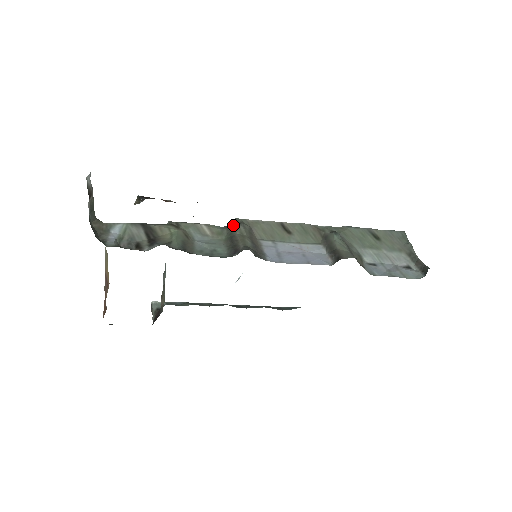
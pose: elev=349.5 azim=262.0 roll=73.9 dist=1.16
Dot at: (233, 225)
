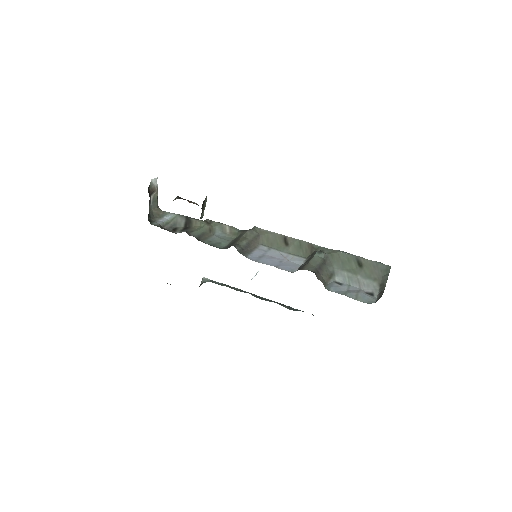
Dot at: occluded
